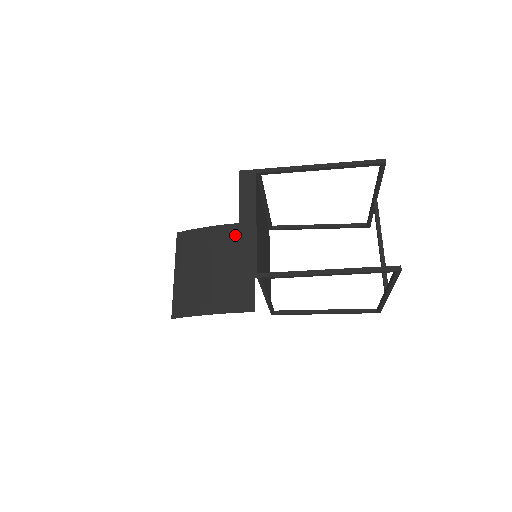
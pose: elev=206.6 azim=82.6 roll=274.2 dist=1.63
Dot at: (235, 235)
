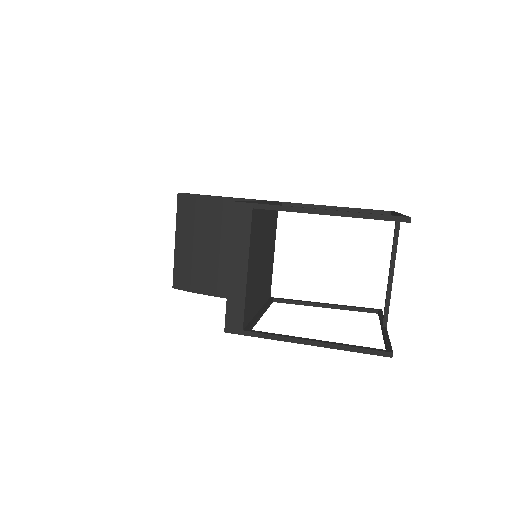
Dot at: occluded
